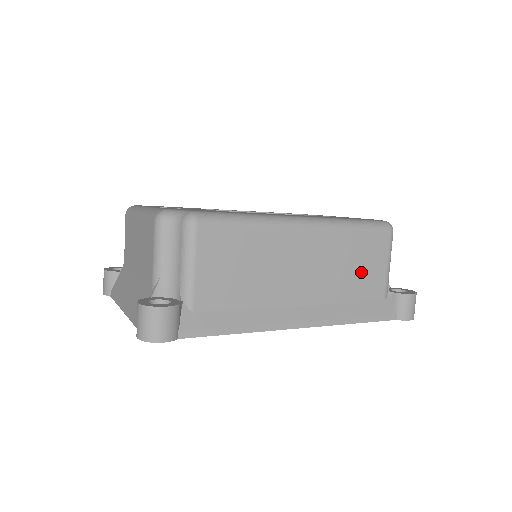
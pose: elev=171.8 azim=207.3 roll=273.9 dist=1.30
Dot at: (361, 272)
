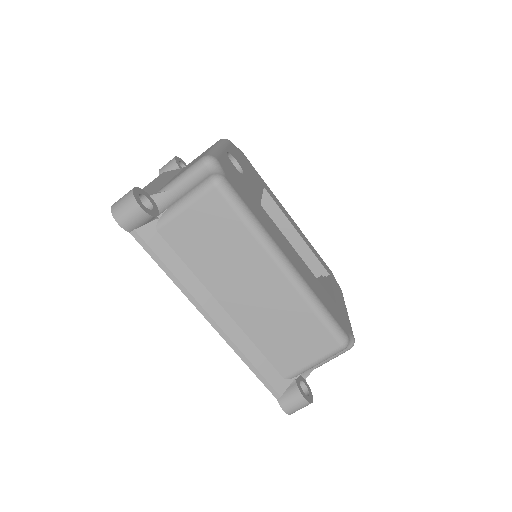
Dot at: (289, 343)
